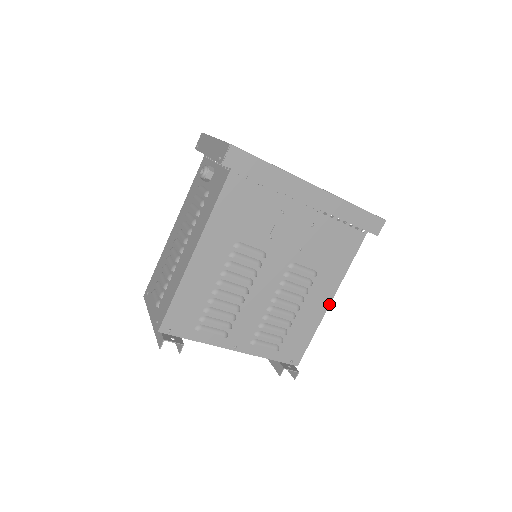
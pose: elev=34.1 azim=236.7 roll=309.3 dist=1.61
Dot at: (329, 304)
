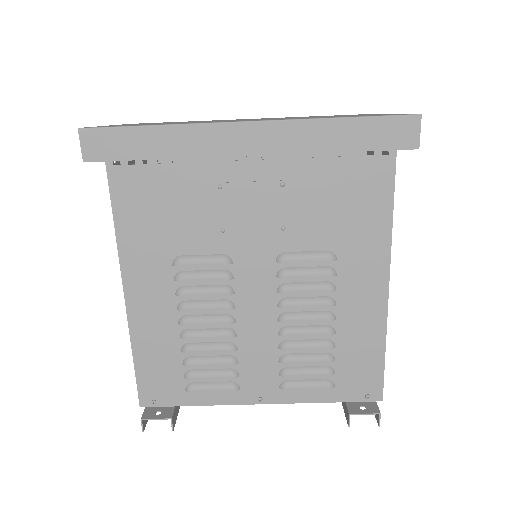
Dot at: (387, 293)
